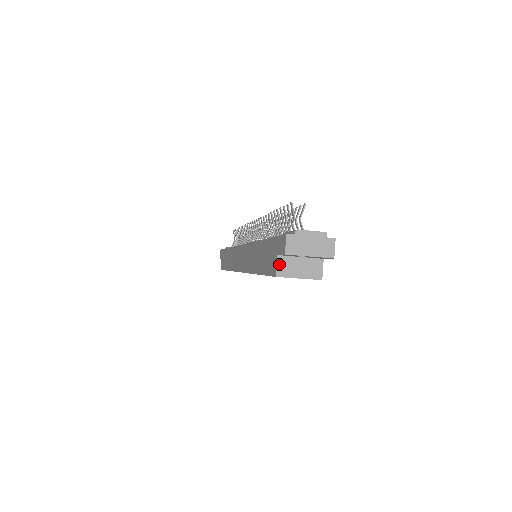
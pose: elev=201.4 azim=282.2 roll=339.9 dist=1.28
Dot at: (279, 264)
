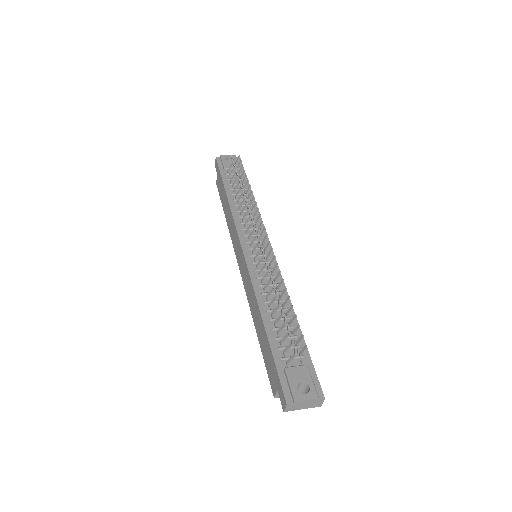
Dot at: occluded
